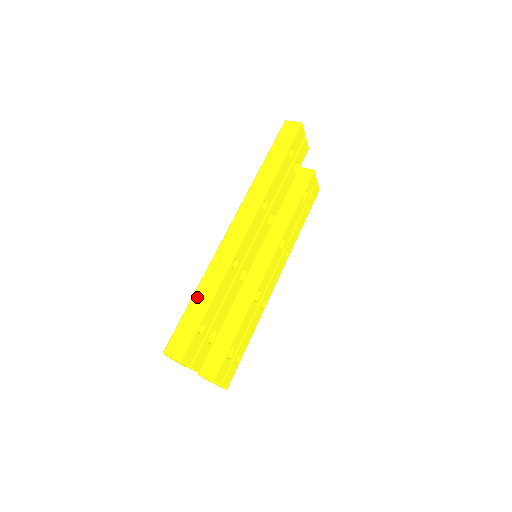
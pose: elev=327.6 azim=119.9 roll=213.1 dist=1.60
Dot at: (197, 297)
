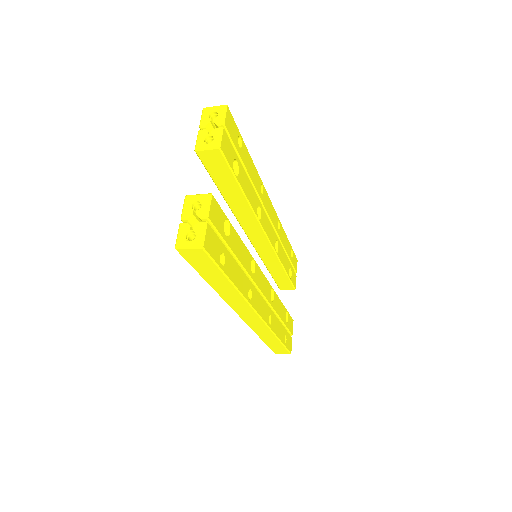
Dot at: occluded
